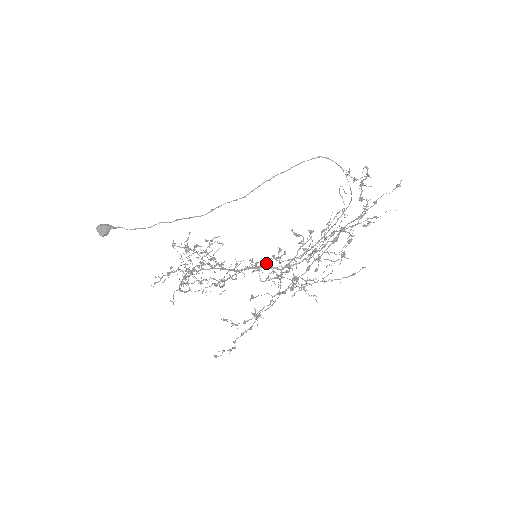
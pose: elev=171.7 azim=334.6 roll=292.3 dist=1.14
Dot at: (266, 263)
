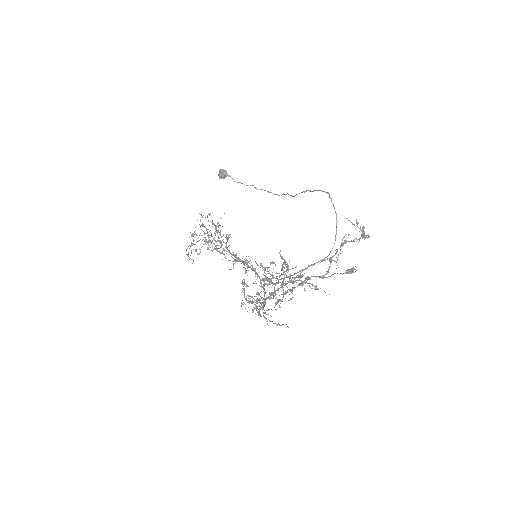
Dot at: occluded
